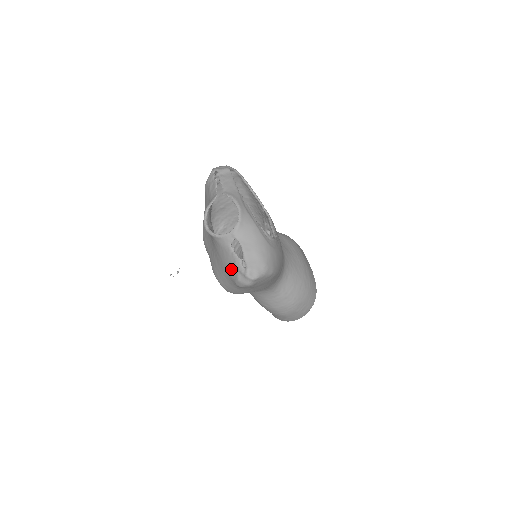
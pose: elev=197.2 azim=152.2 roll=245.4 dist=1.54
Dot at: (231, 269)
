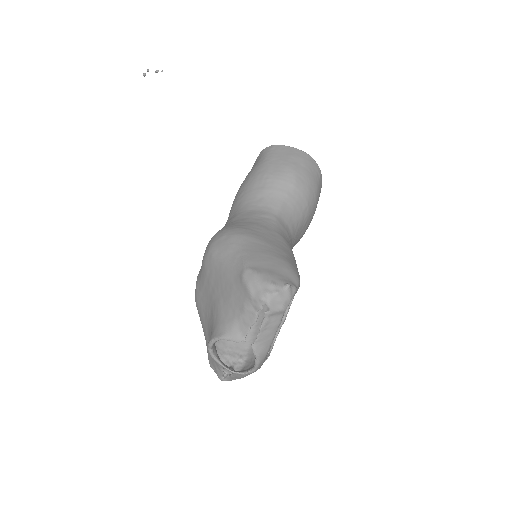
Dot at: (211, 359)
